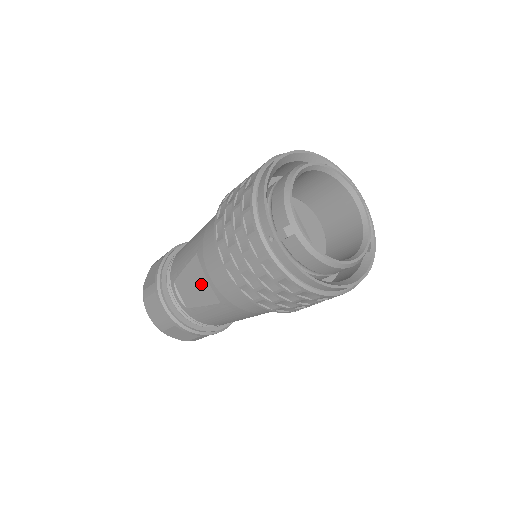
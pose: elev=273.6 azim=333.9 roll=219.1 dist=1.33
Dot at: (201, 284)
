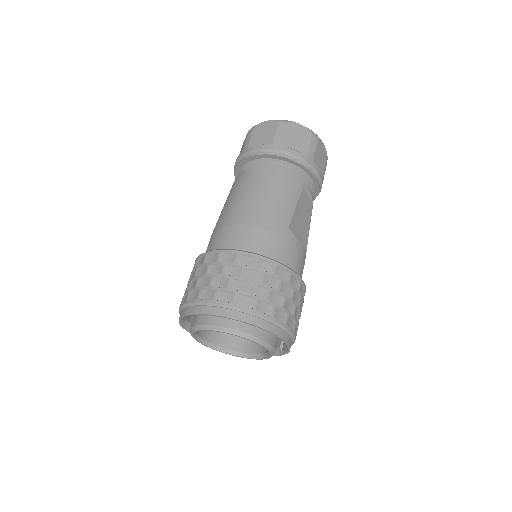
Dot at: occluded
